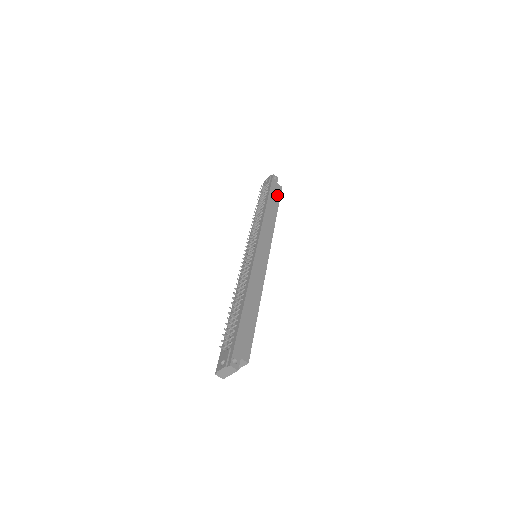
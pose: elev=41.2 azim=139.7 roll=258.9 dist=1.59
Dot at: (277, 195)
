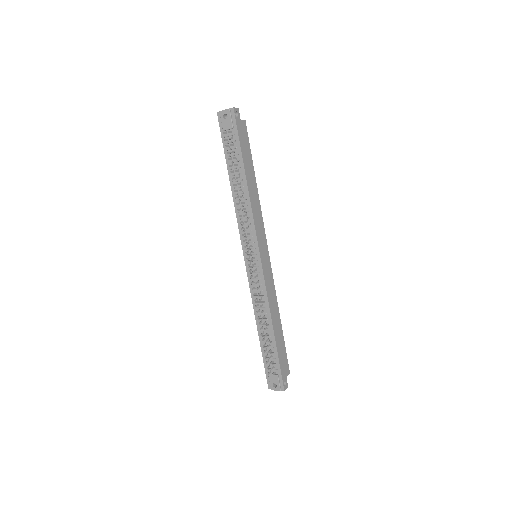
Dot at: (247, 145)
